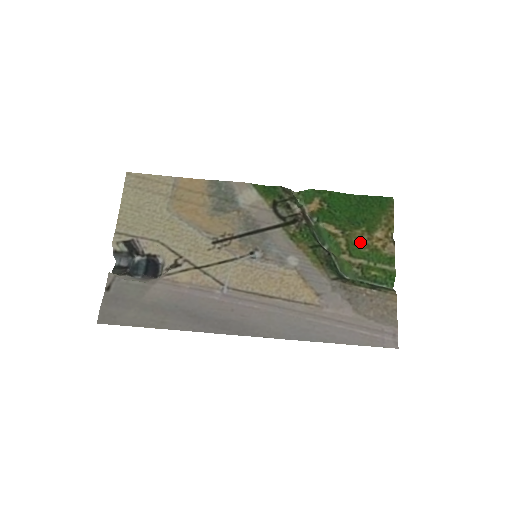
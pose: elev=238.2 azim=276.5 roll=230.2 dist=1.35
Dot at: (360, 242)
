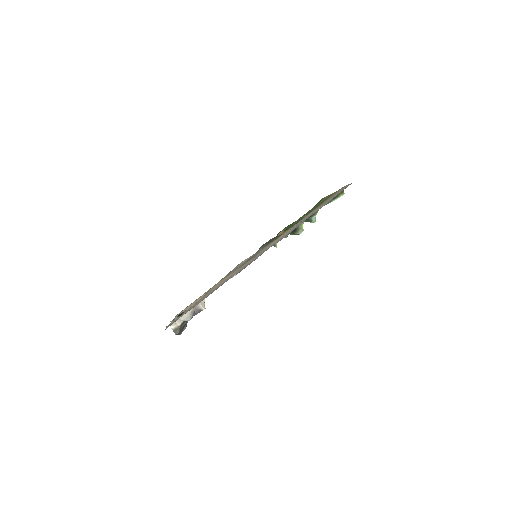
Dot at: occluded
